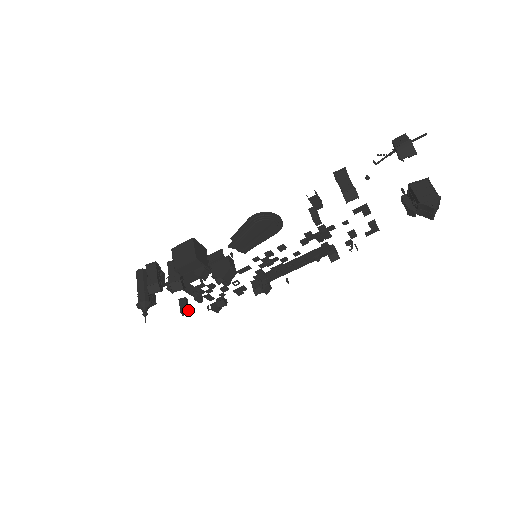
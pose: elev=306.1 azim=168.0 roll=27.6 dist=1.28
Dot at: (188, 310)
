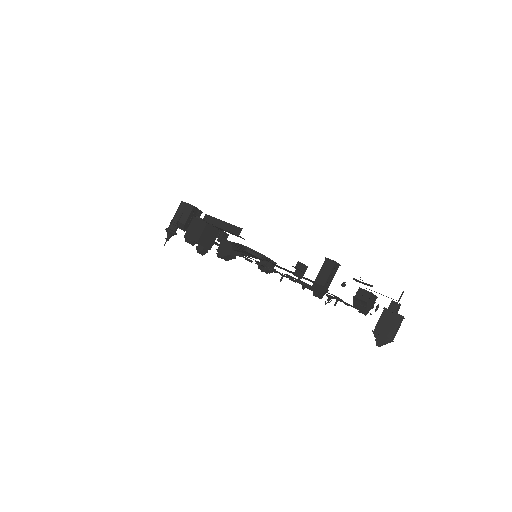
Dot at: occluded
